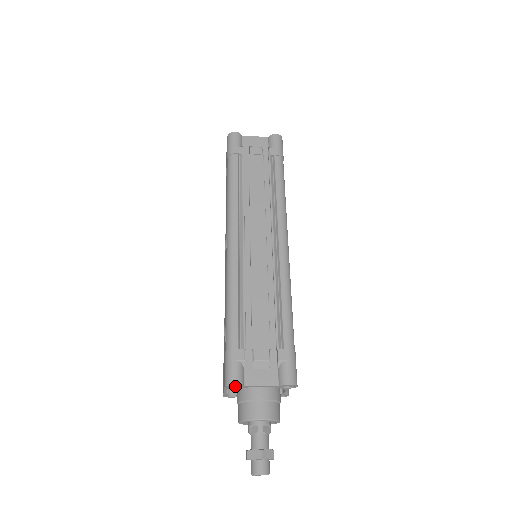
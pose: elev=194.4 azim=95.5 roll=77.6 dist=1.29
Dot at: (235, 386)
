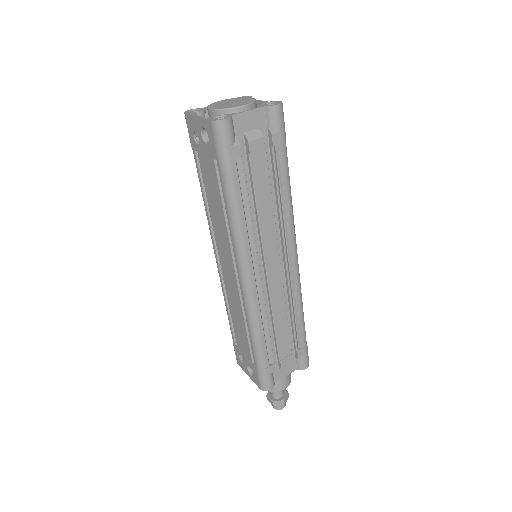
Dot at: occluded
